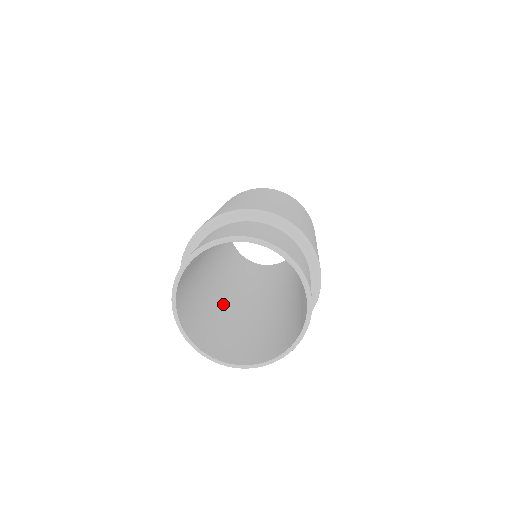
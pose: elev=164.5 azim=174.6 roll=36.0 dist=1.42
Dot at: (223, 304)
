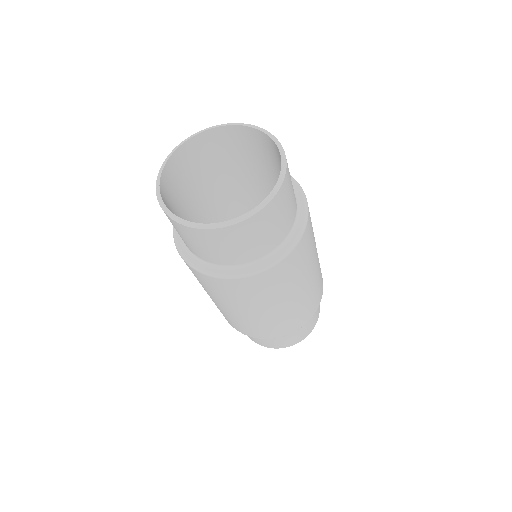
Dot at: occluded
